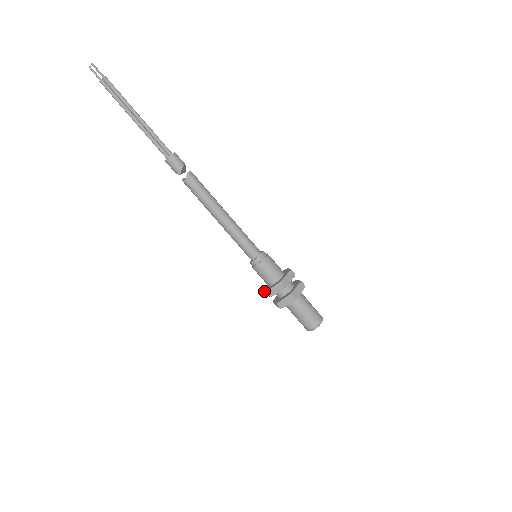
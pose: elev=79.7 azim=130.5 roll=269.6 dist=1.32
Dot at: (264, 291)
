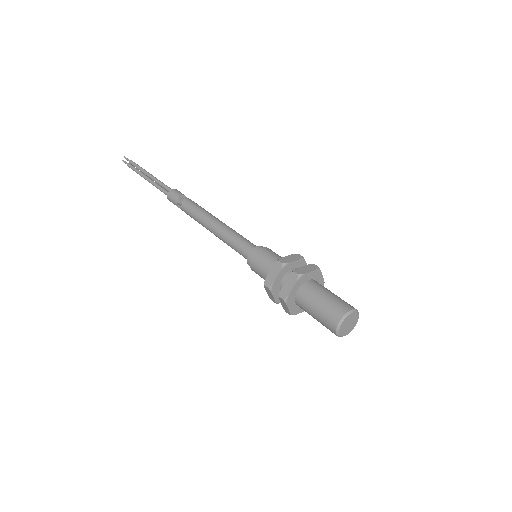
Dot at: (267, 292)
